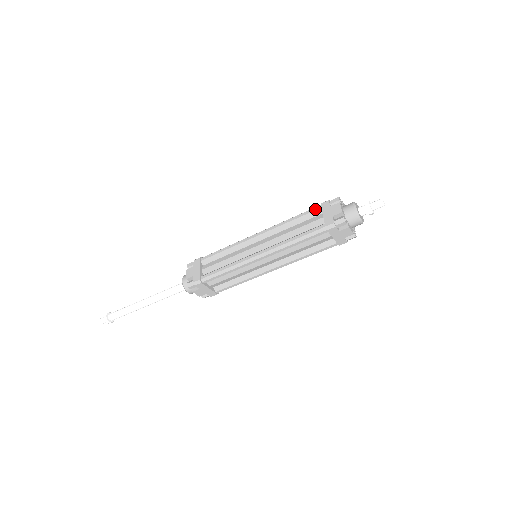
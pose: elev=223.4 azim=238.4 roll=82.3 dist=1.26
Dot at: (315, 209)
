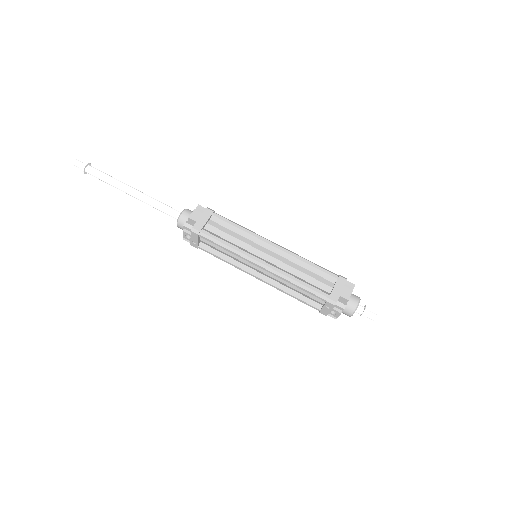
Dot at: occluded
